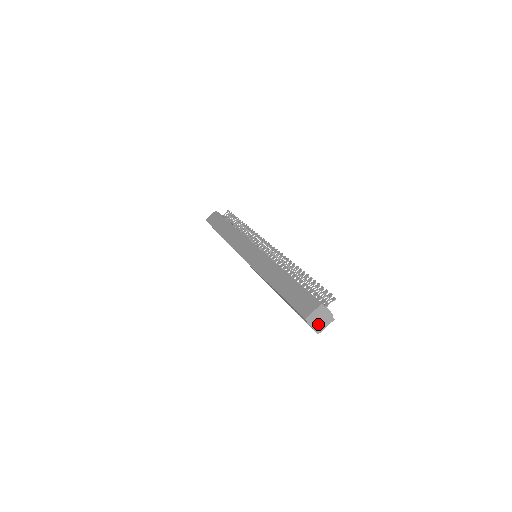
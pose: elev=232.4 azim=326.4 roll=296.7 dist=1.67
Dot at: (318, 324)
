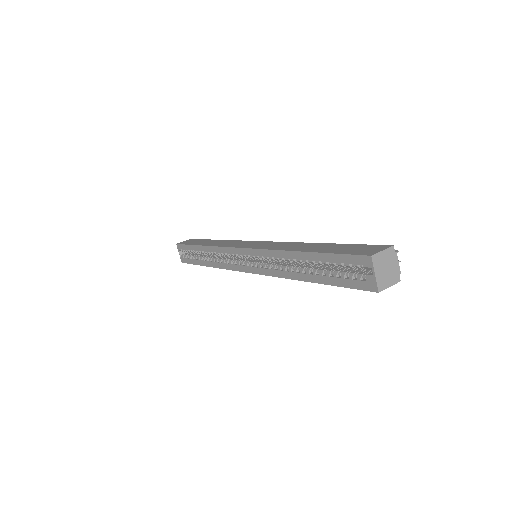
Dot at: (382, 275)
